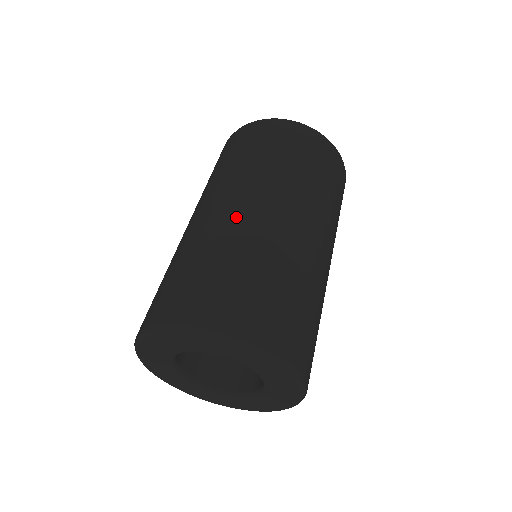
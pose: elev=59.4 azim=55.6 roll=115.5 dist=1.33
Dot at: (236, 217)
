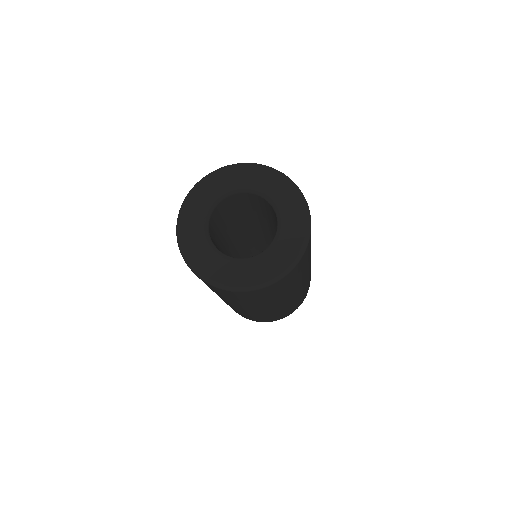
Dot at: occluded
